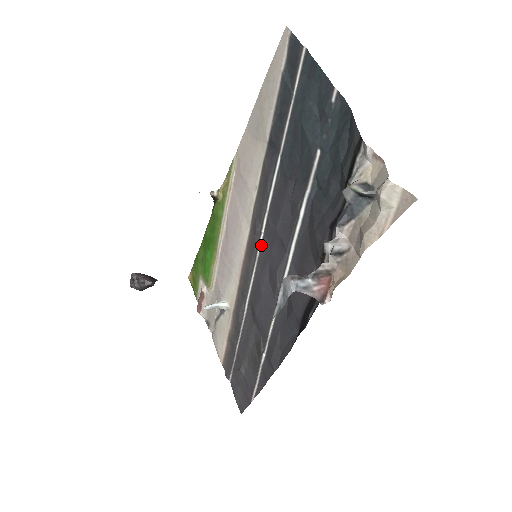
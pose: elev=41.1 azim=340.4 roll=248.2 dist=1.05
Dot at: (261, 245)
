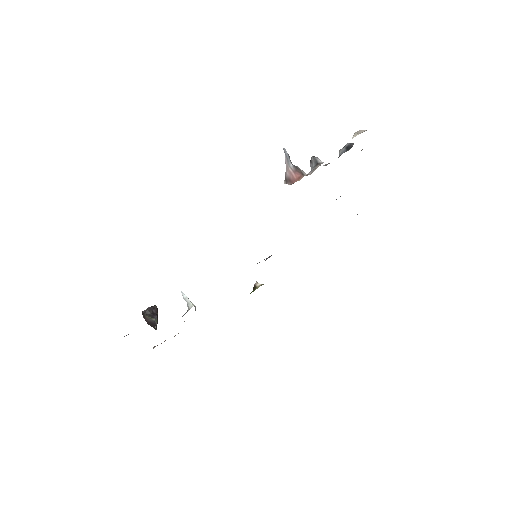
Dot at: (264, 259)
